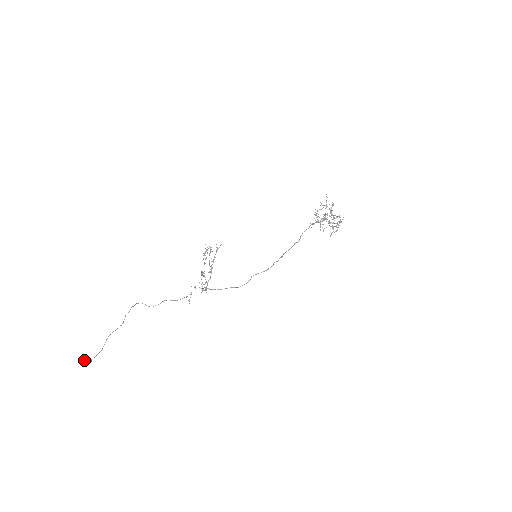
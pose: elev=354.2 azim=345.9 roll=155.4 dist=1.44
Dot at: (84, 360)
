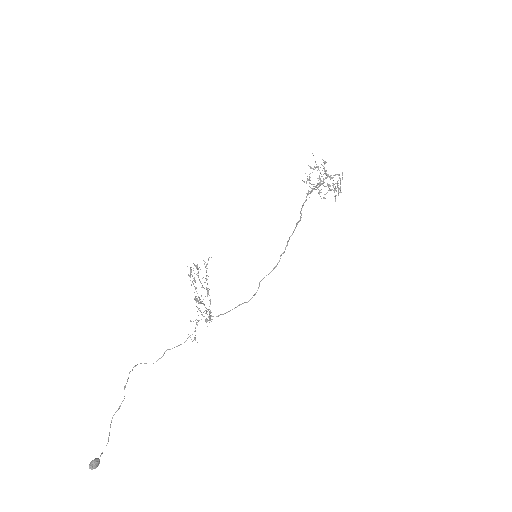
Dot at: occluded
